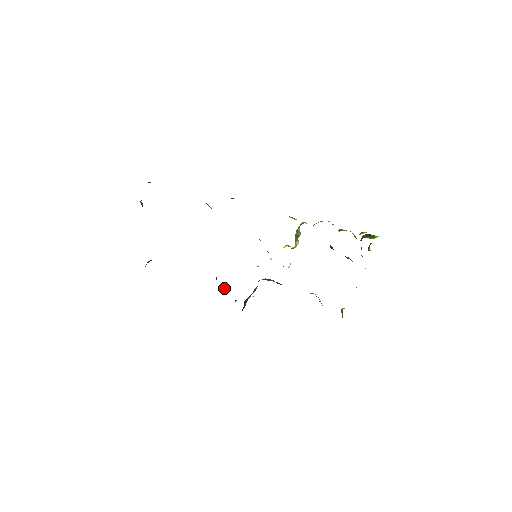
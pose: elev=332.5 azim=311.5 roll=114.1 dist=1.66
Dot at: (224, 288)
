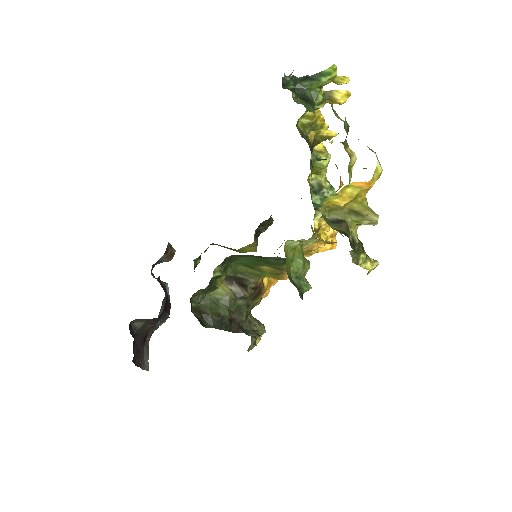
Dot at: (253, 331)
